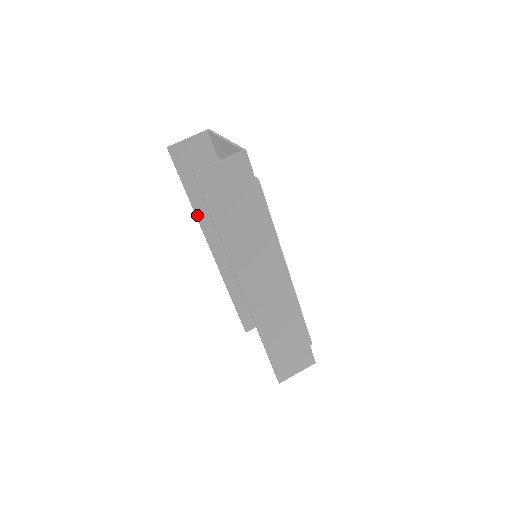
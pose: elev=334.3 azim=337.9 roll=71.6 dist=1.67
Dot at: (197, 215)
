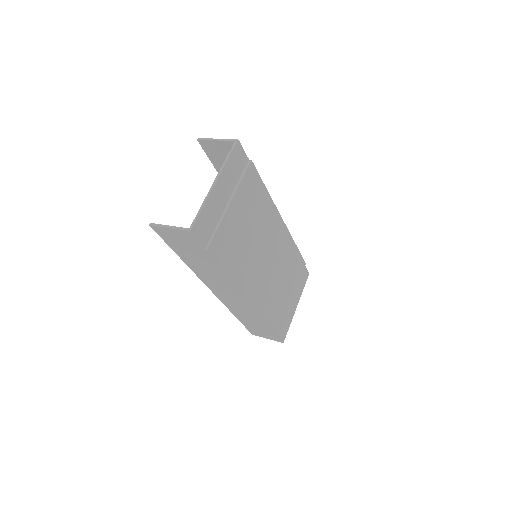
Dot at: occluded
